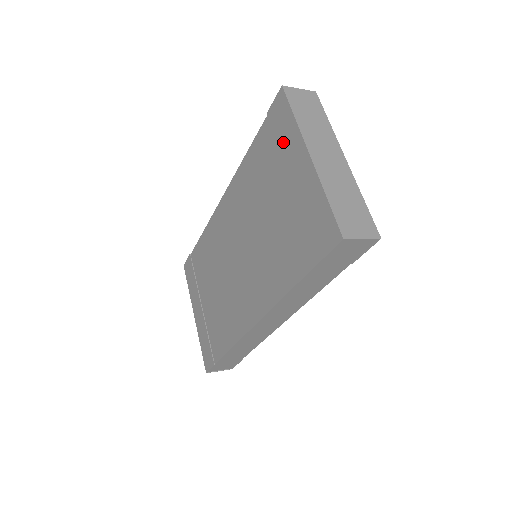
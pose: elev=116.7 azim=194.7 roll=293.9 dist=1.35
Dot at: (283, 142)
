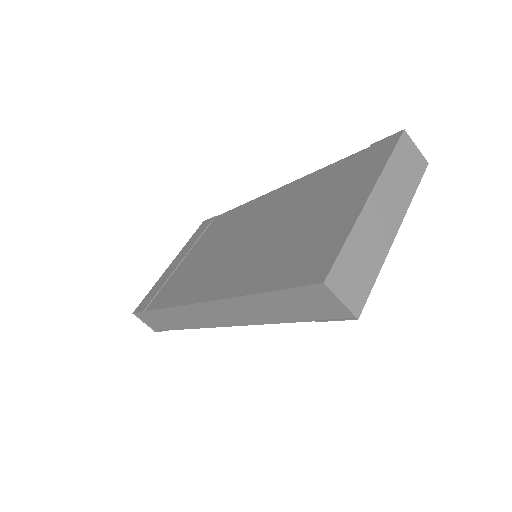
Dot at: (360, 174)
